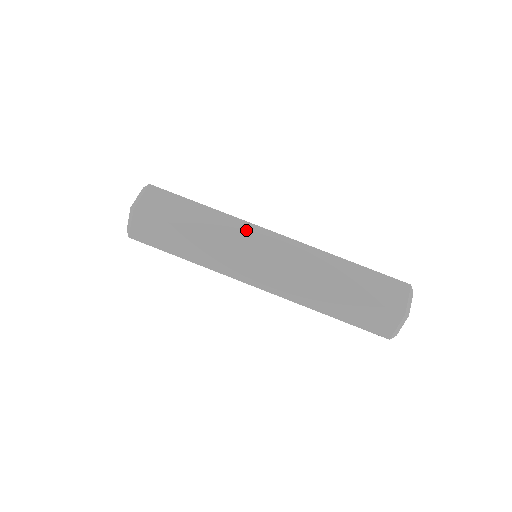
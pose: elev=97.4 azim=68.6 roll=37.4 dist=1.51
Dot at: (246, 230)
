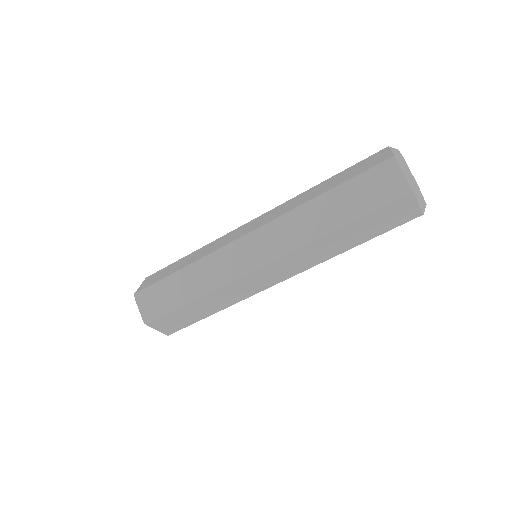
Dot at: (226, 257)
